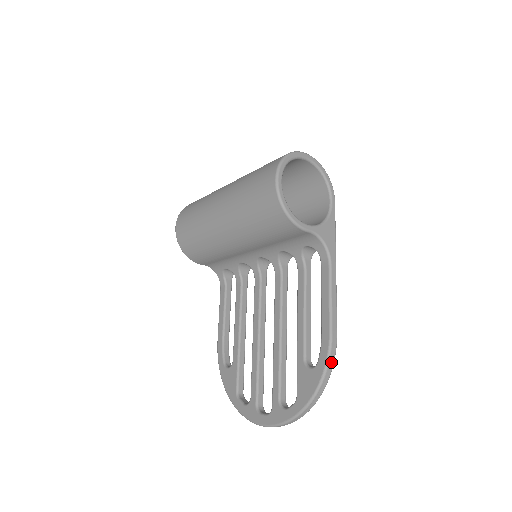
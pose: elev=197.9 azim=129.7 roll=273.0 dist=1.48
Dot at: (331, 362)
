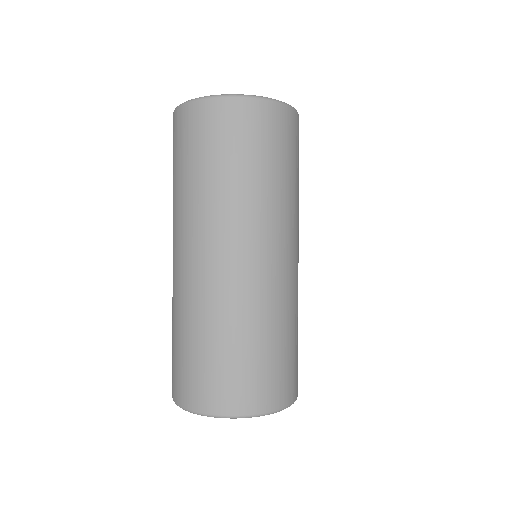
Dot at: occluded
